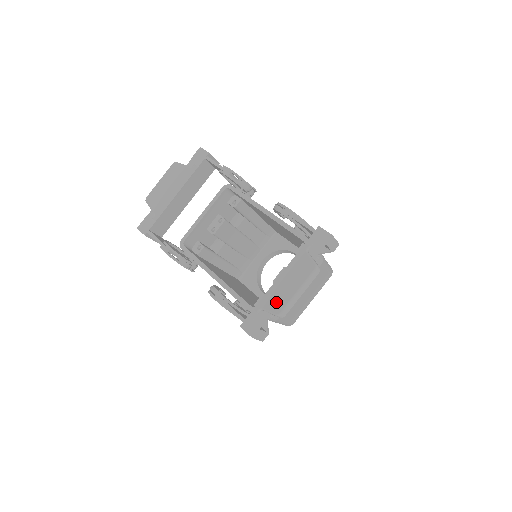
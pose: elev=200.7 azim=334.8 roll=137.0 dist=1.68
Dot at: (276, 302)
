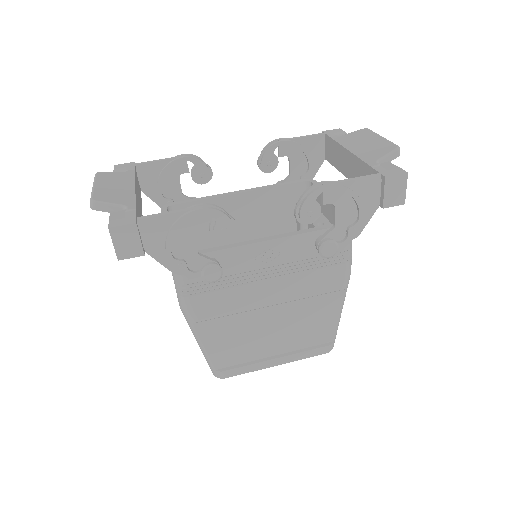
Dot at: (380, 149)
